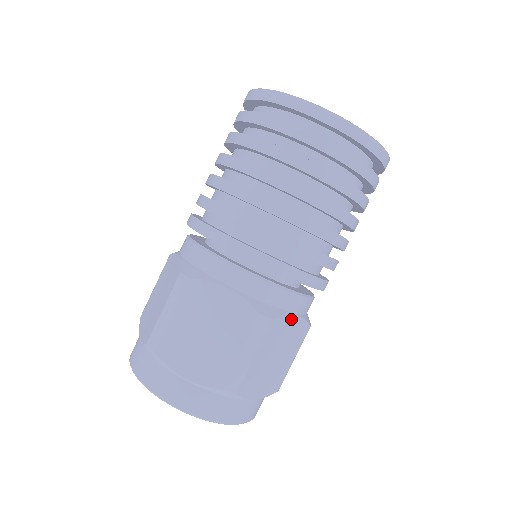
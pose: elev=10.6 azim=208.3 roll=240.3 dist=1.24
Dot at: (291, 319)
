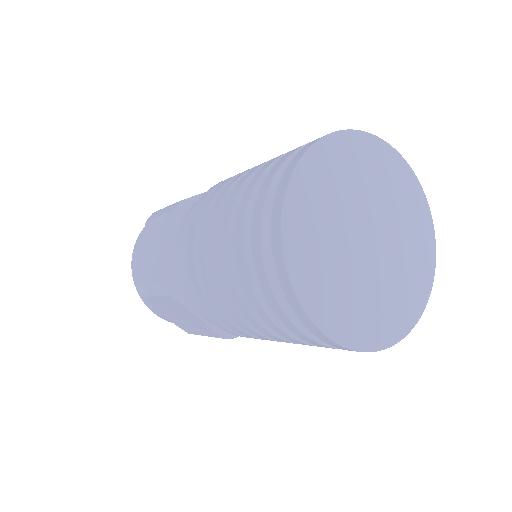
Dot at: occluded
